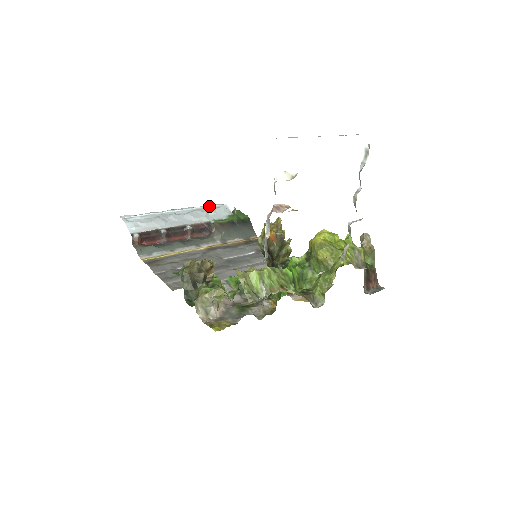
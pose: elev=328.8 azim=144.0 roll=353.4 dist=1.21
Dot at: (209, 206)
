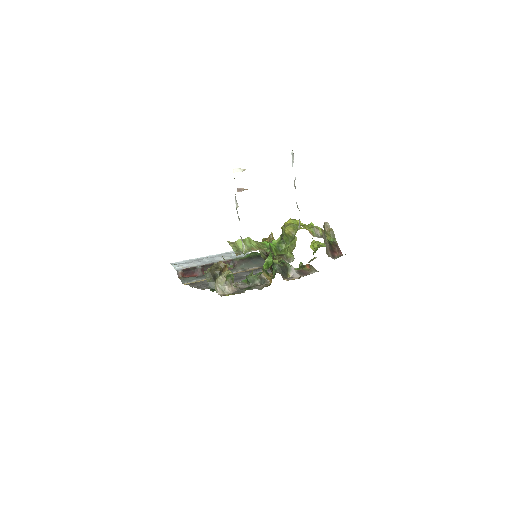
Dot at: (232, 251)
